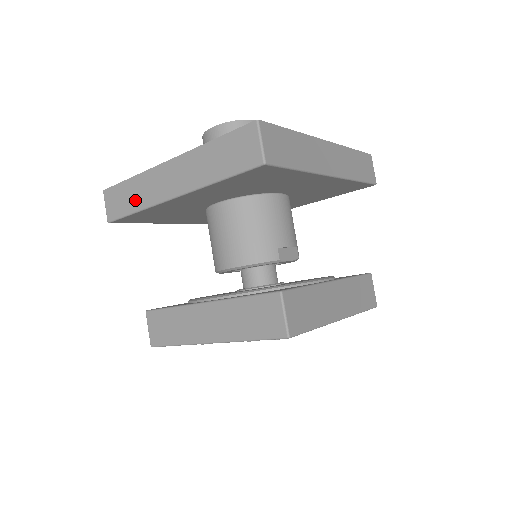
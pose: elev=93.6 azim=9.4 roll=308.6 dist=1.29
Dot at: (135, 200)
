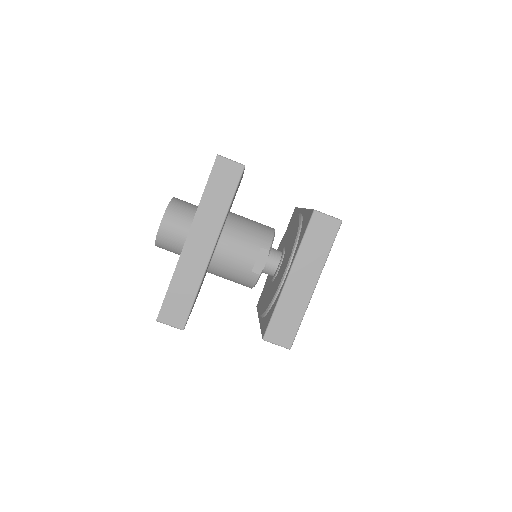
Dot at: occluded
